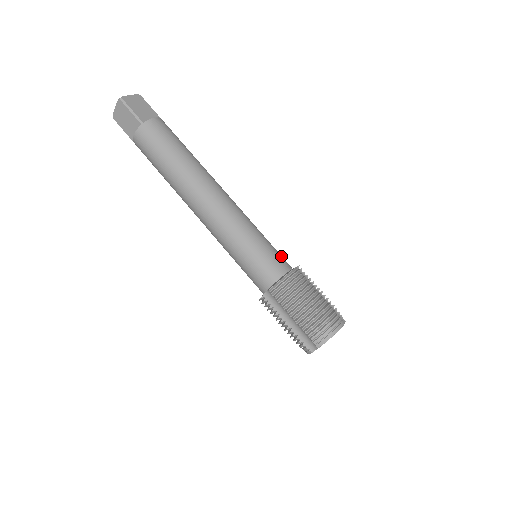
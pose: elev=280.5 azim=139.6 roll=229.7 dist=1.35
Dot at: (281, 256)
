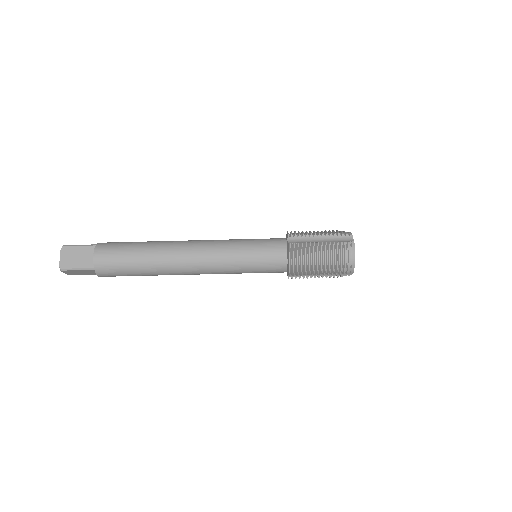
Dot at: (271, 244)
